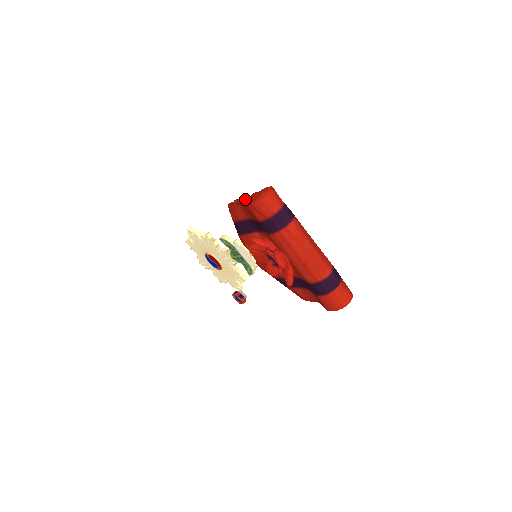
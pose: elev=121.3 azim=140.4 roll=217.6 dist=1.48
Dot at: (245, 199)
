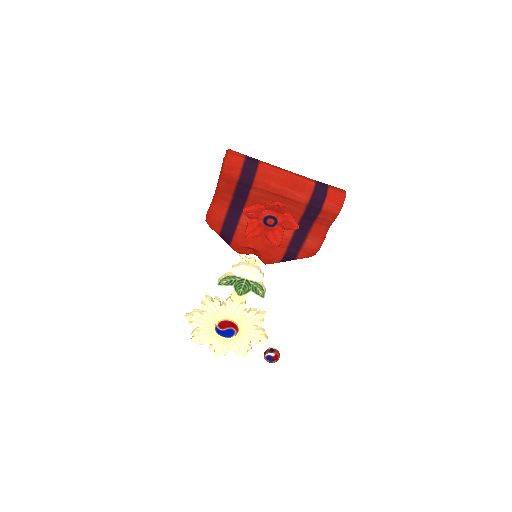
Dot at: occluded
